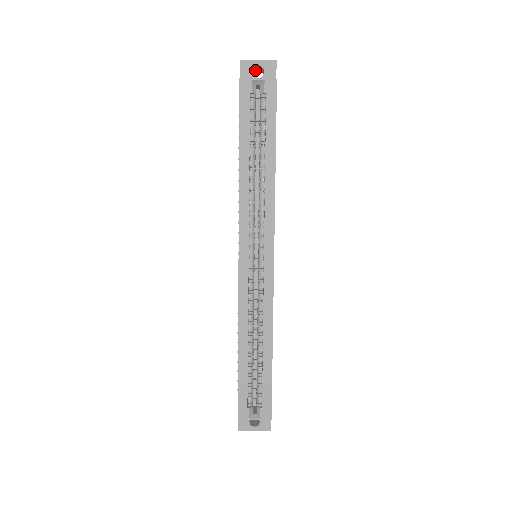
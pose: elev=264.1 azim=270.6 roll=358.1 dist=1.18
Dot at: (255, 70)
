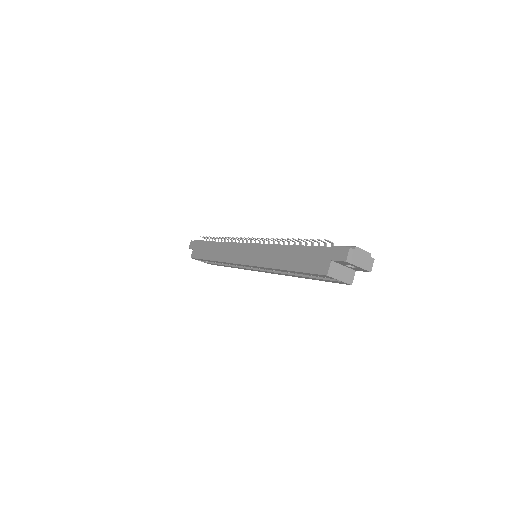
Dot at: (356, 253)
